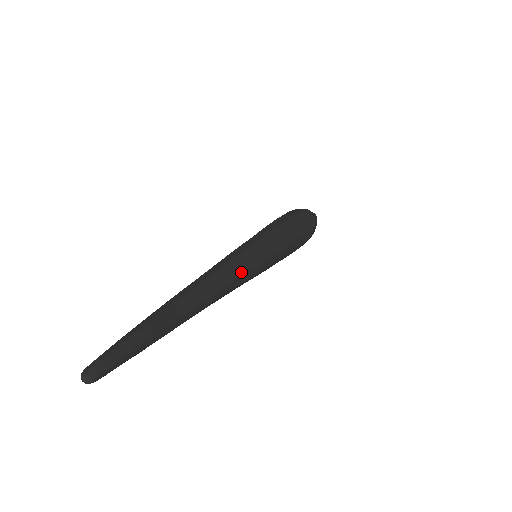
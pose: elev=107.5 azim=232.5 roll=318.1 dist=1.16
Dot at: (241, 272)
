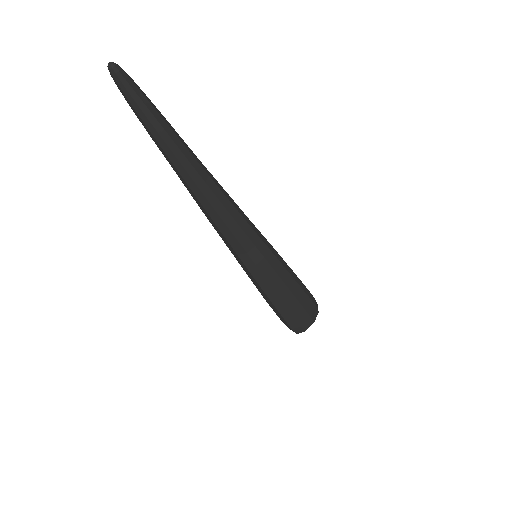
Dot at: (242, 215)
